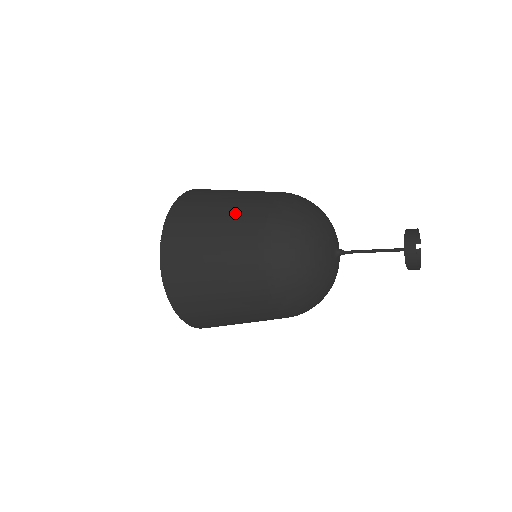
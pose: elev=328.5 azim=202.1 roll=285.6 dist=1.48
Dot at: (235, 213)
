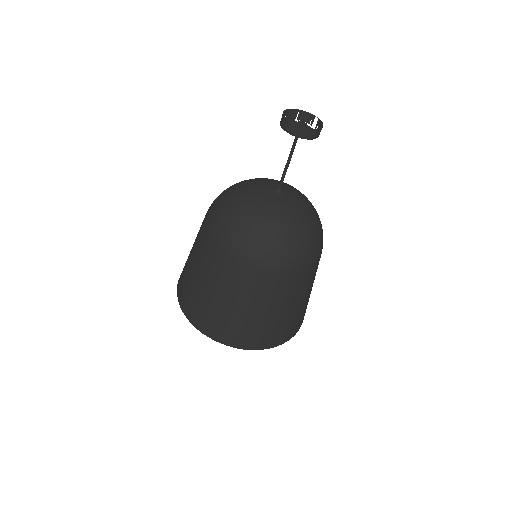
Dot at: occluded
